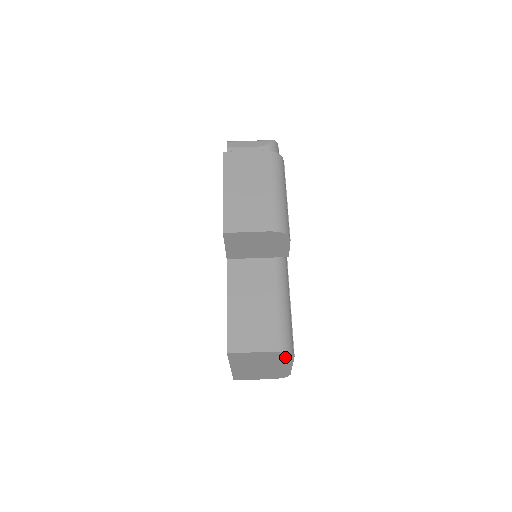
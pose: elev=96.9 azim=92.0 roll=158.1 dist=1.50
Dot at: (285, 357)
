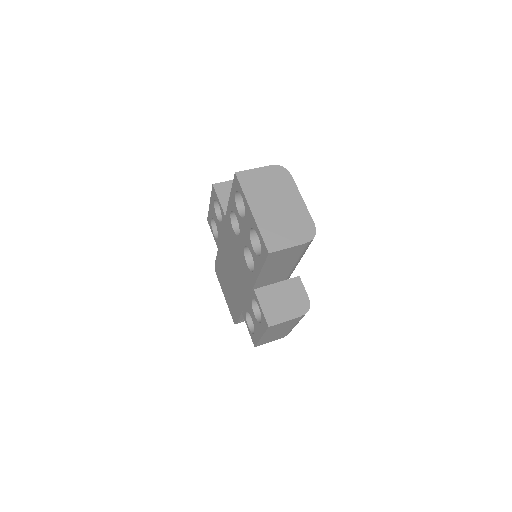
Dot at: (285, 178)
